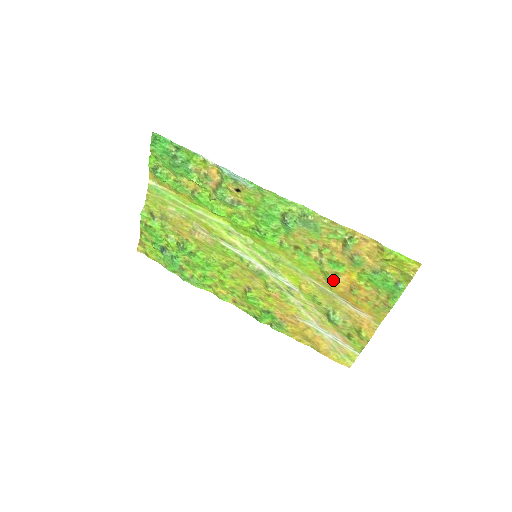
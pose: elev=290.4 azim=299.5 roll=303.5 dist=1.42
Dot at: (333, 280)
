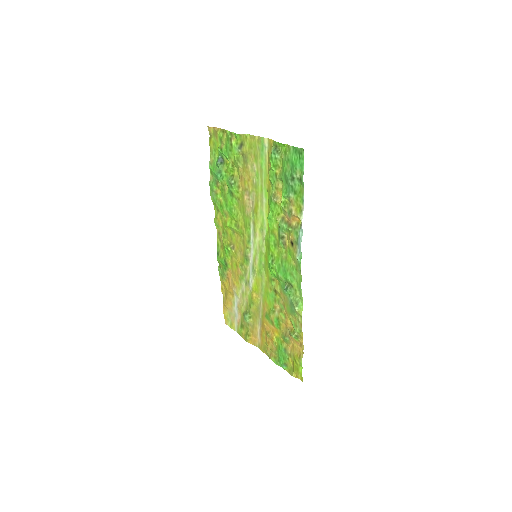
Dot at: (268, 319)
